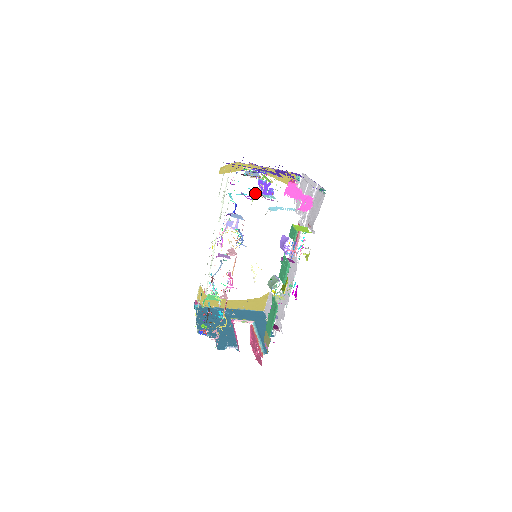
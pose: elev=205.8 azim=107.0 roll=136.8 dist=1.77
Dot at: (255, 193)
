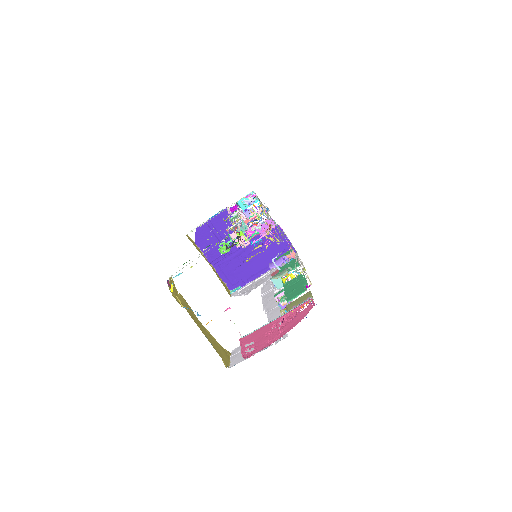
Dot at: occluded
